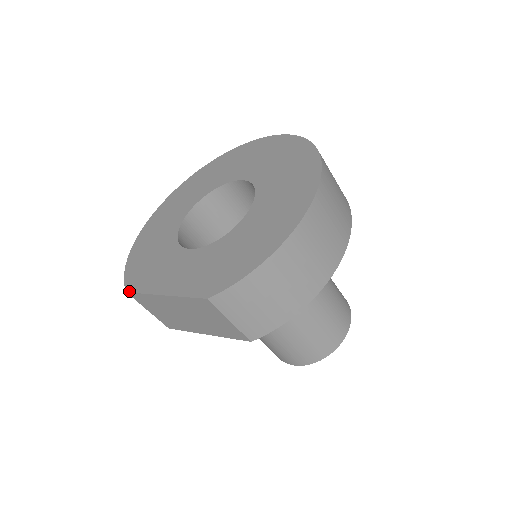
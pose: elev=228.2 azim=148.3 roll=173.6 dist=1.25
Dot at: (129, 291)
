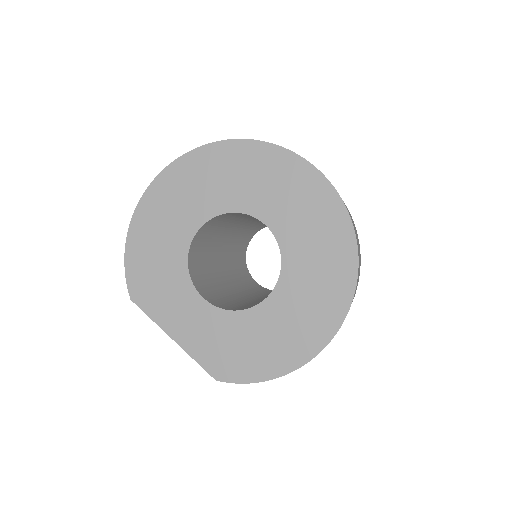
Dot at: (134, 301)
